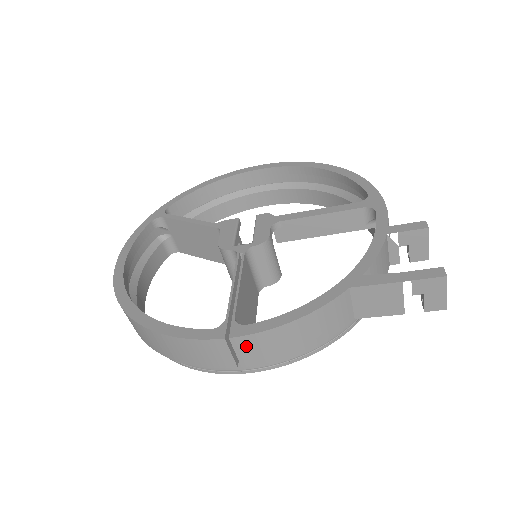
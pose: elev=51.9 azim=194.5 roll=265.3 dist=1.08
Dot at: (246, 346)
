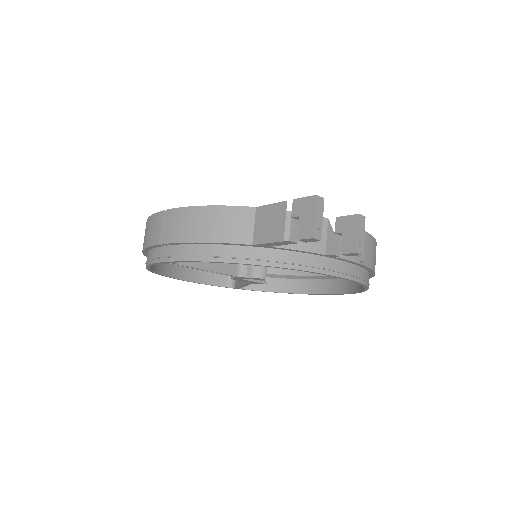
Dot at: (171, 220)
